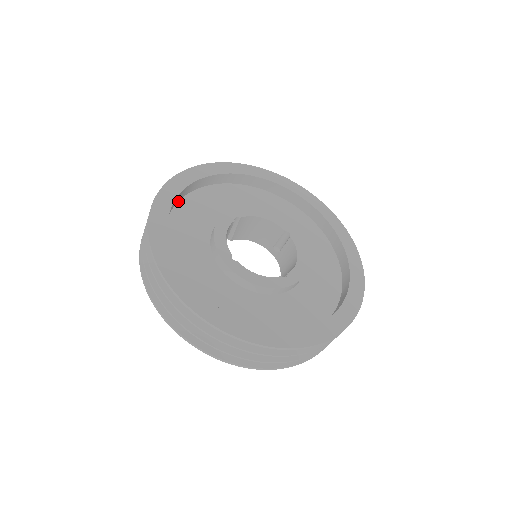
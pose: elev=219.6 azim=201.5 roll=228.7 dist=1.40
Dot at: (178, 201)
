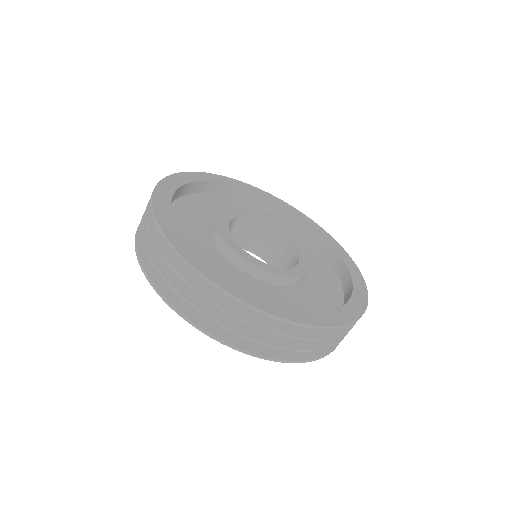
Dot at: (182, 195)
